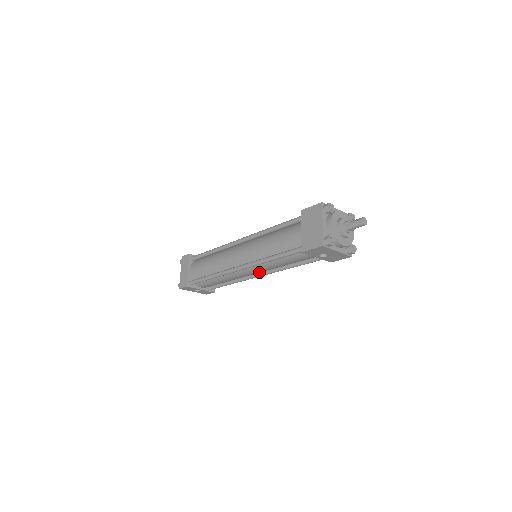
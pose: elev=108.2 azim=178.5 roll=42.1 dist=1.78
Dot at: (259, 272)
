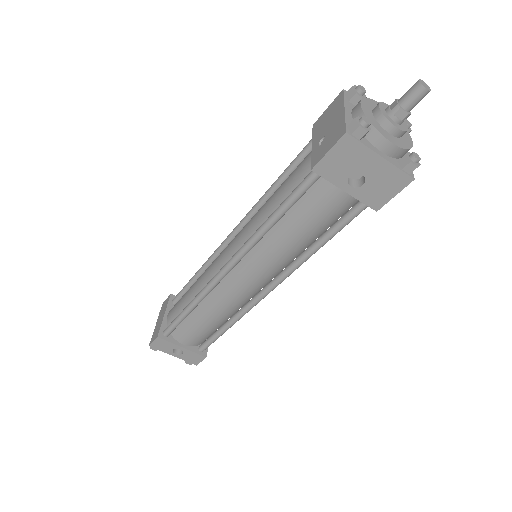
Dot at: (260, 279)
